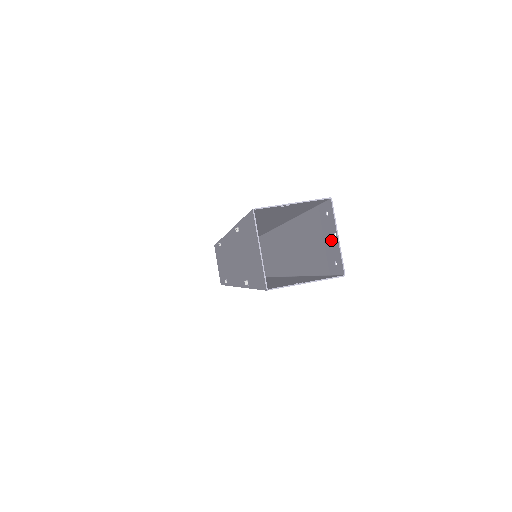
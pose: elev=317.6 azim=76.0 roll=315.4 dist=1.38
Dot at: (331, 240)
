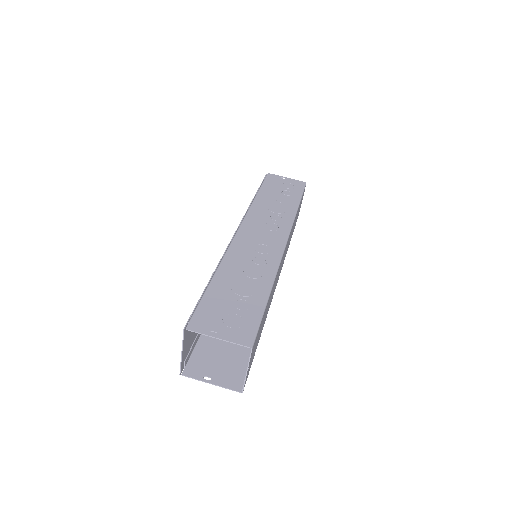
Dot at: (250, 361)
